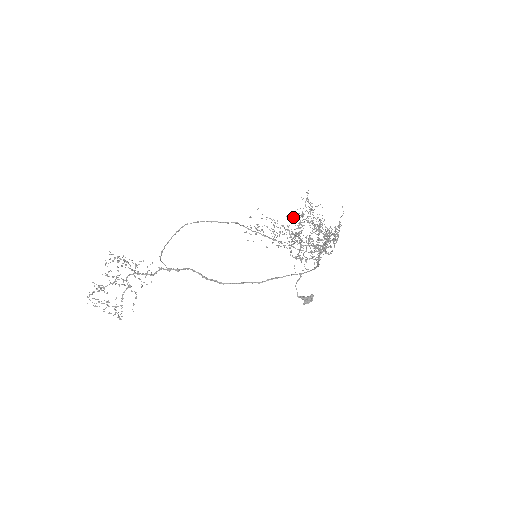
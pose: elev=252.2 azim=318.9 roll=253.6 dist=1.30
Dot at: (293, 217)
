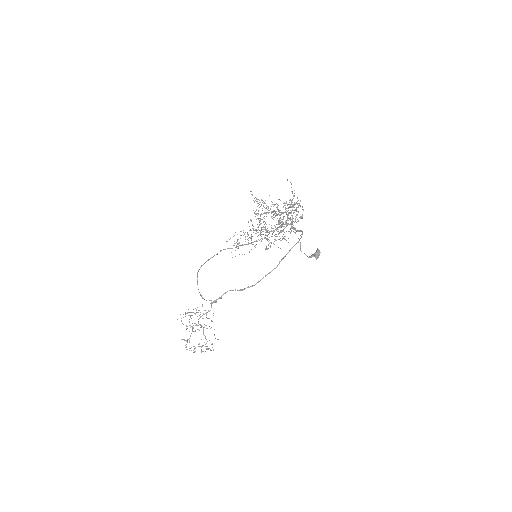
Dot at: occluded
